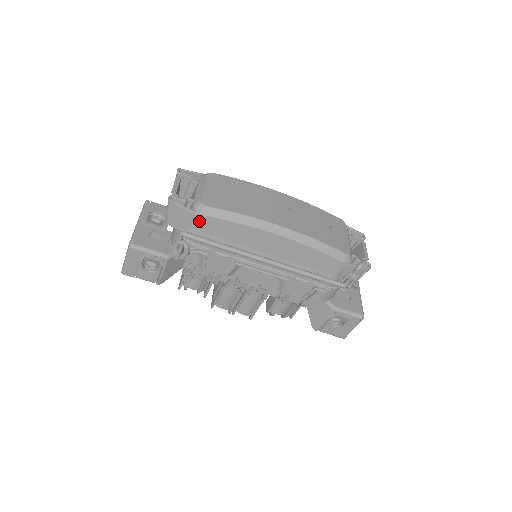
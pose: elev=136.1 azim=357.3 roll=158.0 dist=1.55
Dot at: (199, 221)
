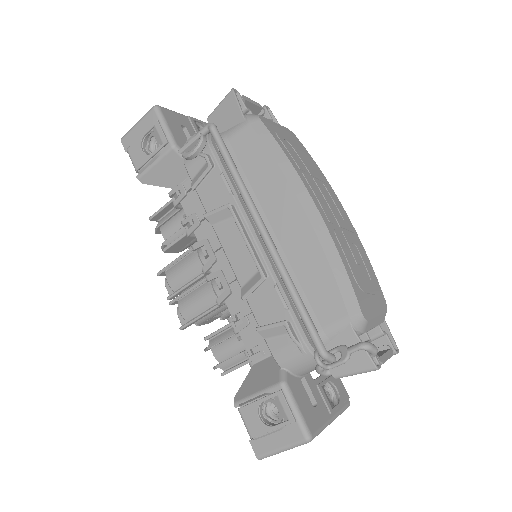
Dot at: (239, 127)
